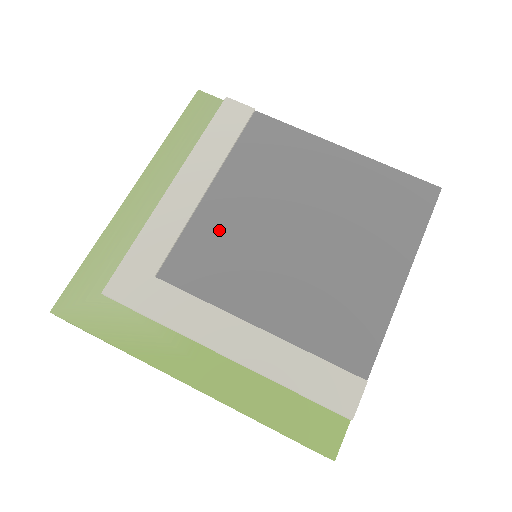
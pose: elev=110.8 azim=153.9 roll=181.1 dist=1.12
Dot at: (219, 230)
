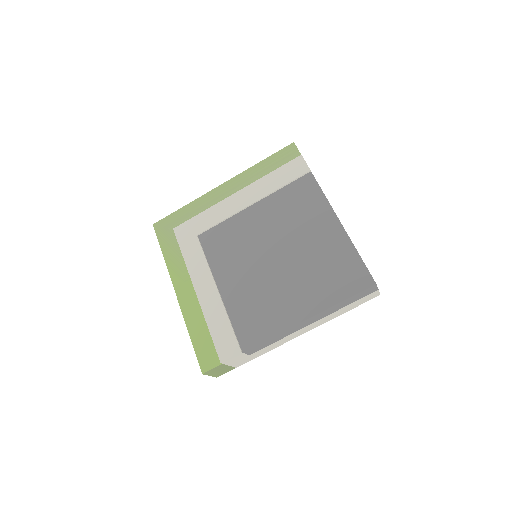
Dot at: (240, 230)
